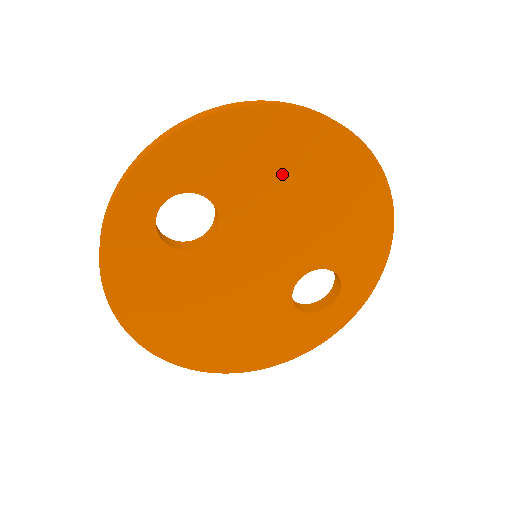
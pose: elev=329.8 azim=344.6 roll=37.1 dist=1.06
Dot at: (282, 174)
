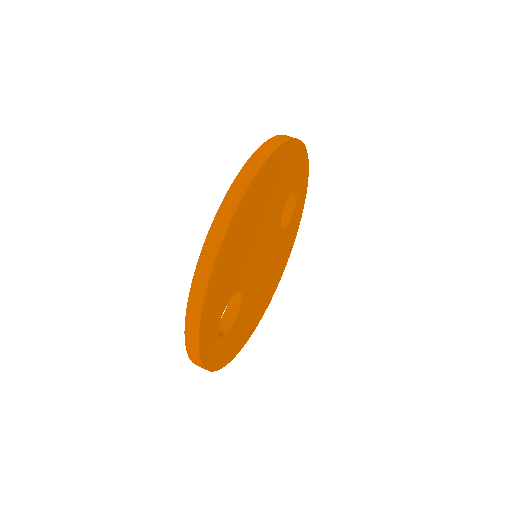
Dot at: (244, 242)
